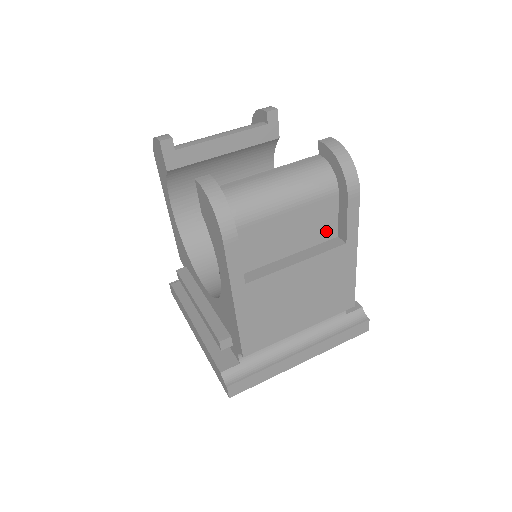
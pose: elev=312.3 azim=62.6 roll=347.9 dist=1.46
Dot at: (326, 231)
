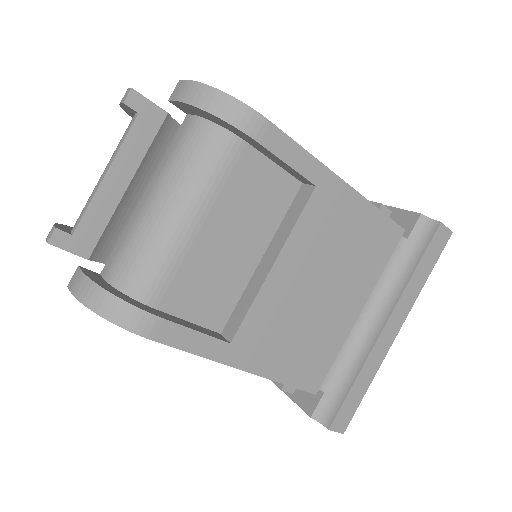
Dot at: (279, 193)
